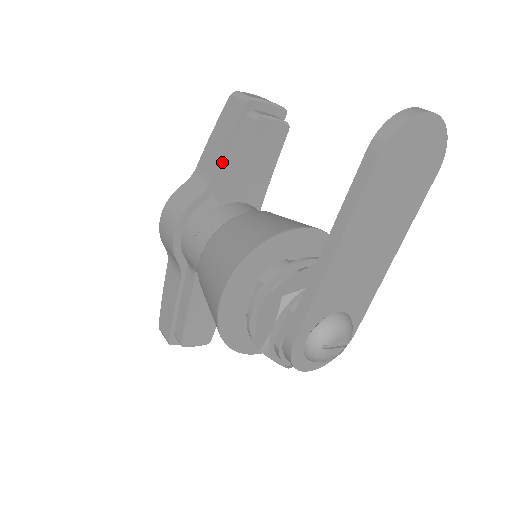
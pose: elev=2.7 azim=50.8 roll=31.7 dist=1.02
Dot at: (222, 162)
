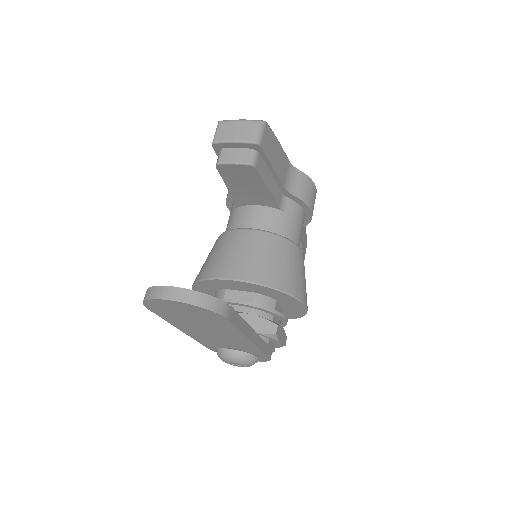
Dot at: occluded
